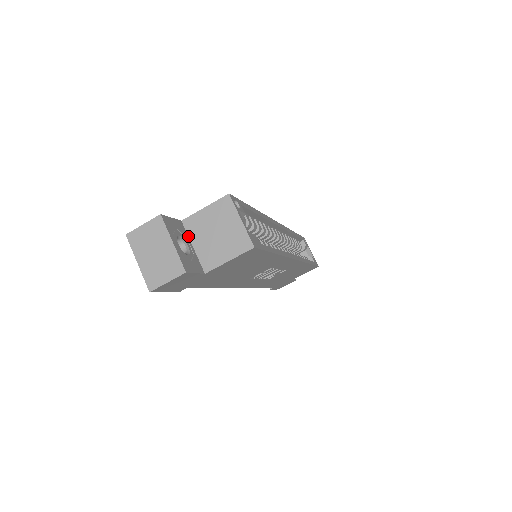
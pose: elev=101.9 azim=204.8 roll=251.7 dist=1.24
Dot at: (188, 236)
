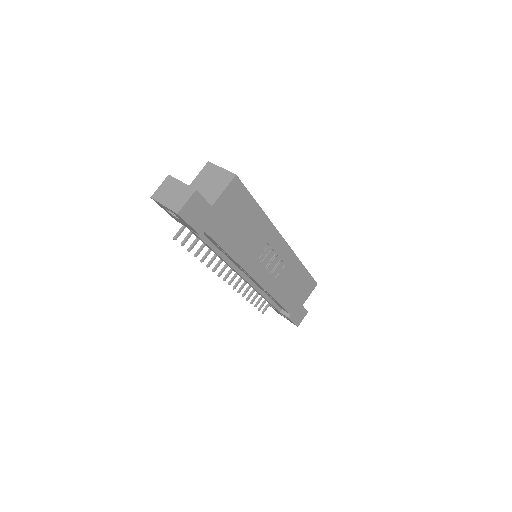
Dot at: occluded
